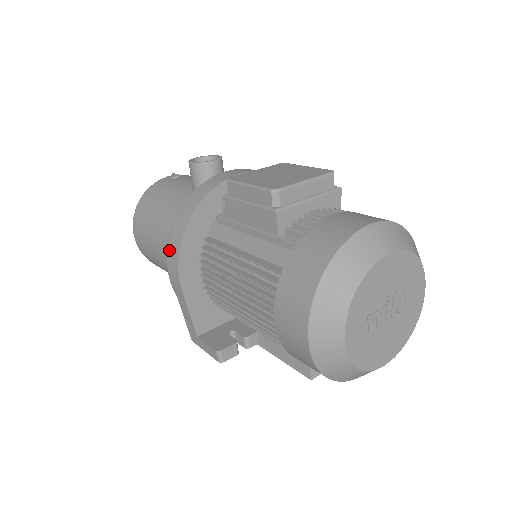
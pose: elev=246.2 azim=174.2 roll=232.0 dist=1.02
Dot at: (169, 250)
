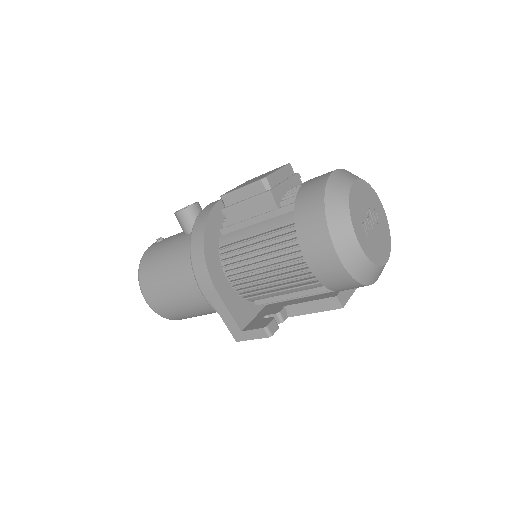
Dot at: (195, 269)
